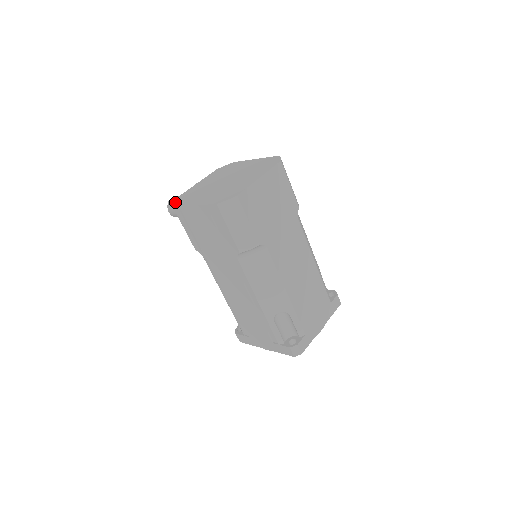
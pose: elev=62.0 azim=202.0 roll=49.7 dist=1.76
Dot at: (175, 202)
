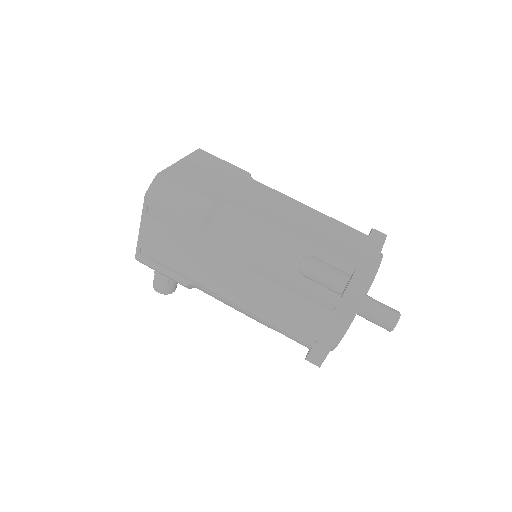
Dot at: occluded
